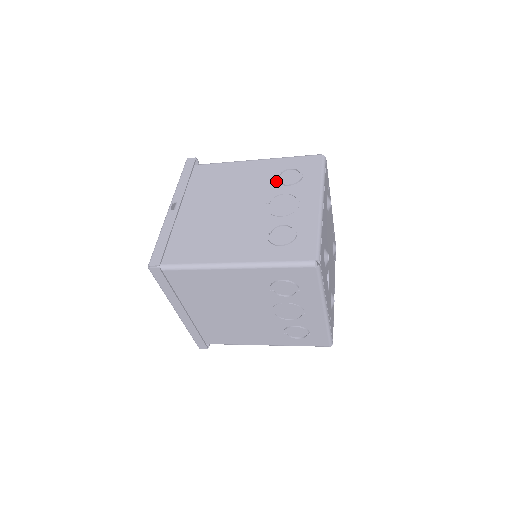
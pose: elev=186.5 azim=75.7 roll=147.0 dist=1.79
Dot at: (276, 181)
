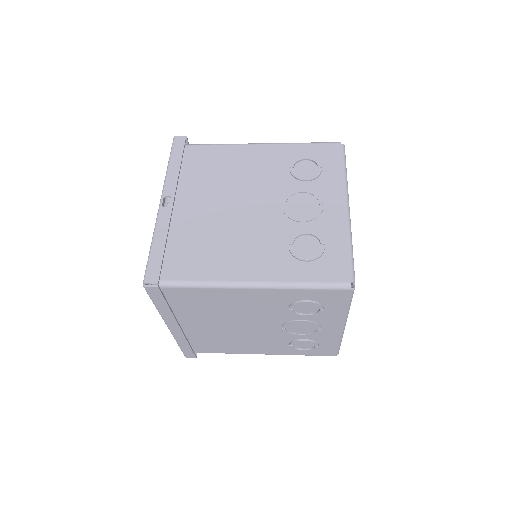
Dot at: (290, 174)
